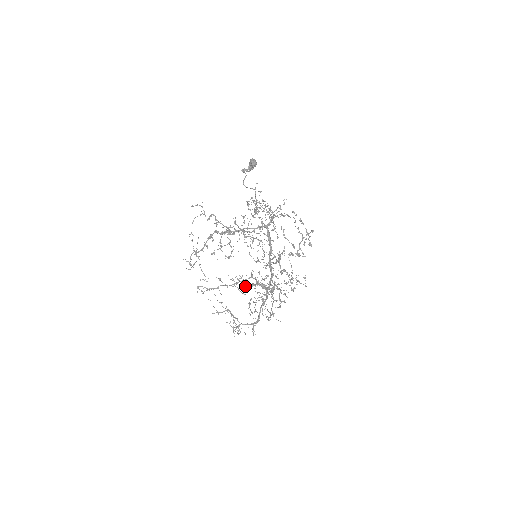
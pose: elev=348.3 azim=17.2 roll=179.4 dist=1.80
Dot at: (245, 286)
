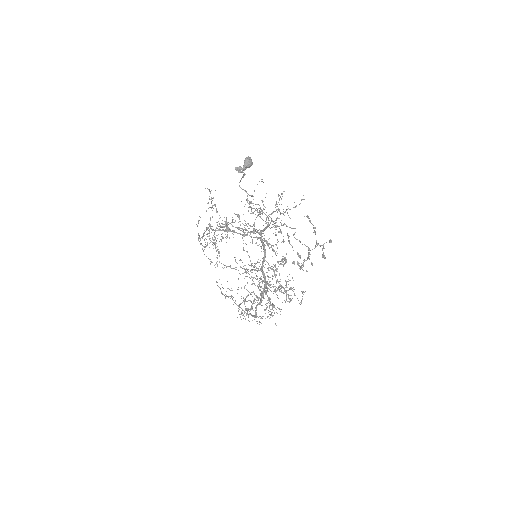
Dot at: (254, 277)
